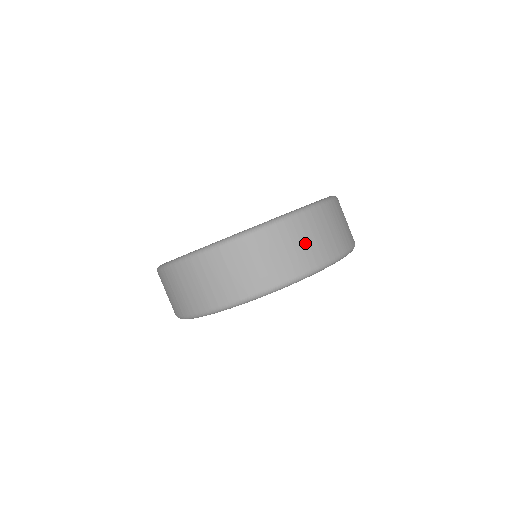
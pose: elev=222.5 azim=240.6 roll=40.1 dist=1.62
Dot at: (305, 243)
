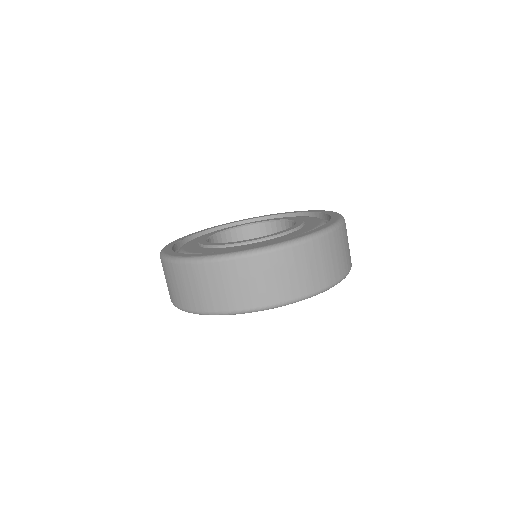
Dot at: (330, 260)
